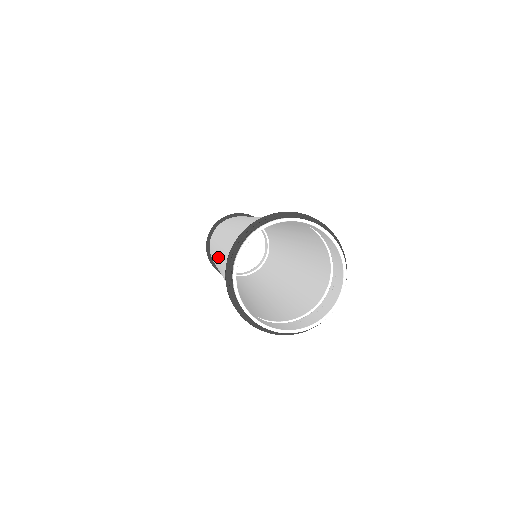
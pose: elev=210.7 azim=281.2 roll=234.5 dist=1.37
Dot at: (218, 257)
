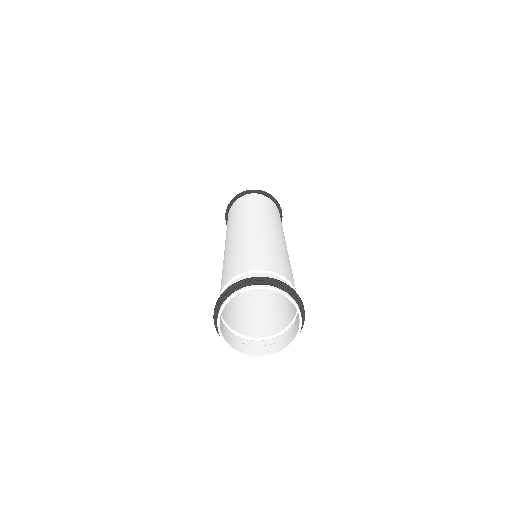
Dot at: occluded
